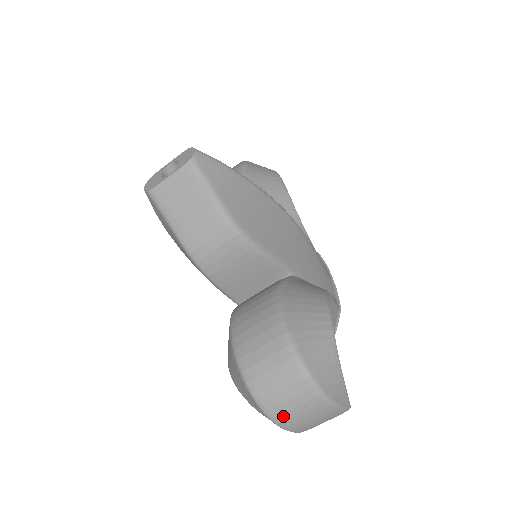
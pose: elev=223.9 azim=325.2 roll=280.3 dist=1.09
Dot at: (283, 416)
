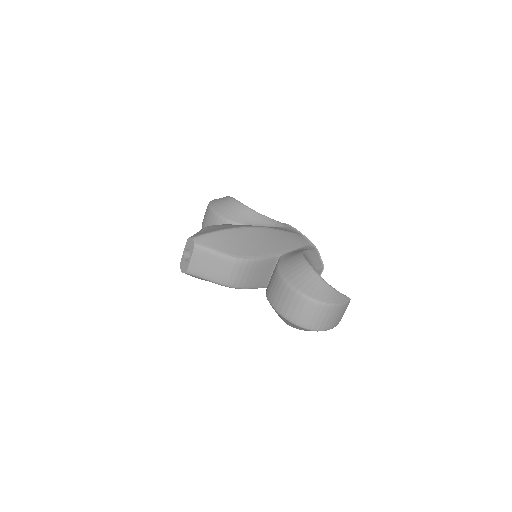
Dot at: (322, 326)
